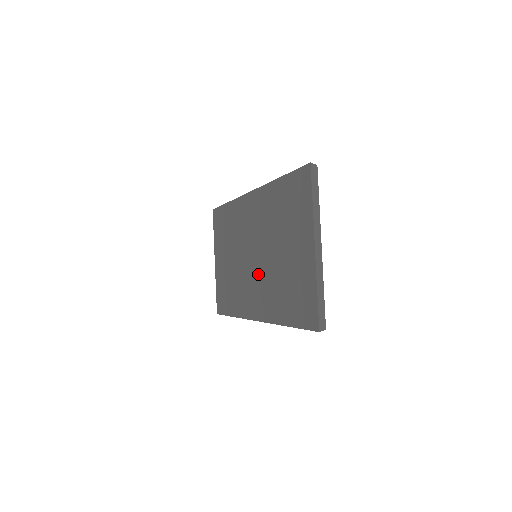
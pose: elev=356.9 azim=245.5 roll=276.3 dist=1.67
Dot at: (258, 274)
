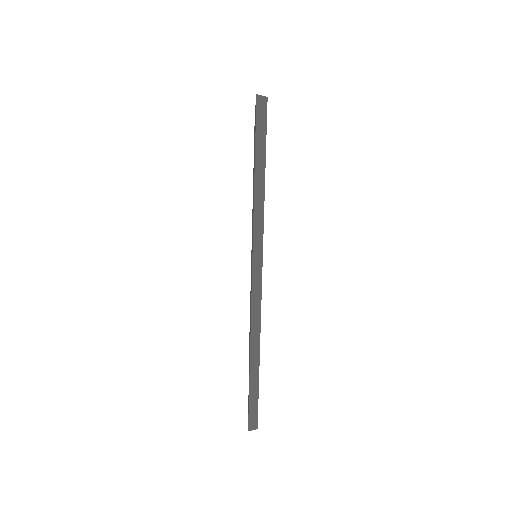
Dot at: occluded
